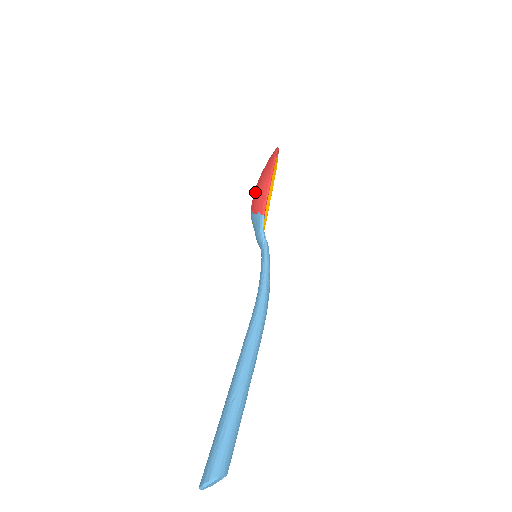
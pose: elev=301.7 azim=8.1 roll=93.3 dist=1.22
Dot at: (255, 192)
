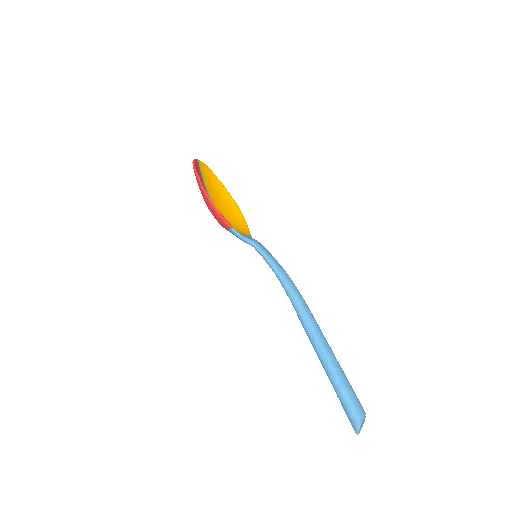
Dot at: occluded
